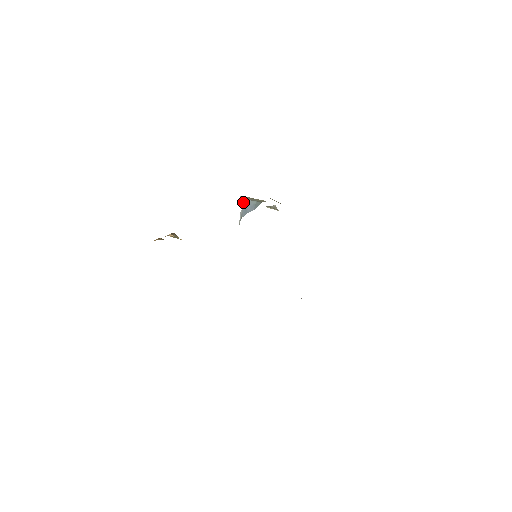
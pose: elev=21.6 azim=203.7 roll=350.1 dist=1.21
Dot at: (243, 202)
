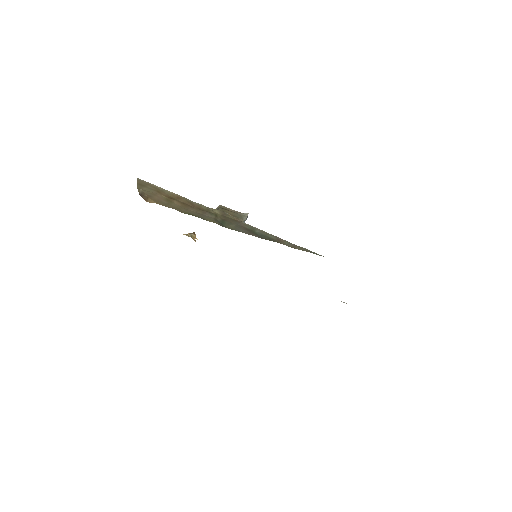
Dot at: occluded
